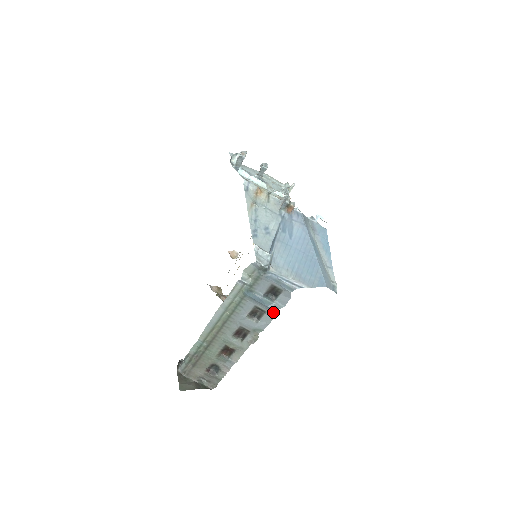
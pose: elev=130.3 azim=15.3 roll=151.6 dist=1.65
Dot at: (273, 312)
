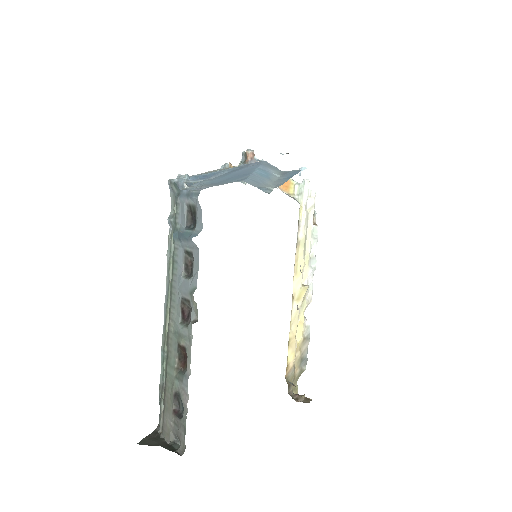
Dot at: (196, 247)
